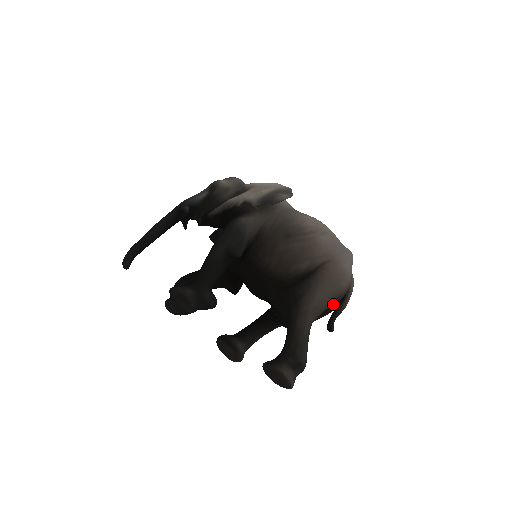
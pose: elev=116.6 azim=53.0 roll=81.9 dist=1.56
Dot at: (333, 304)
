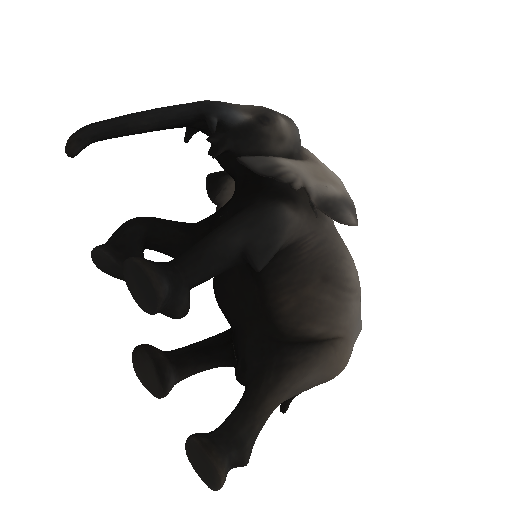
Dot at: occluded
